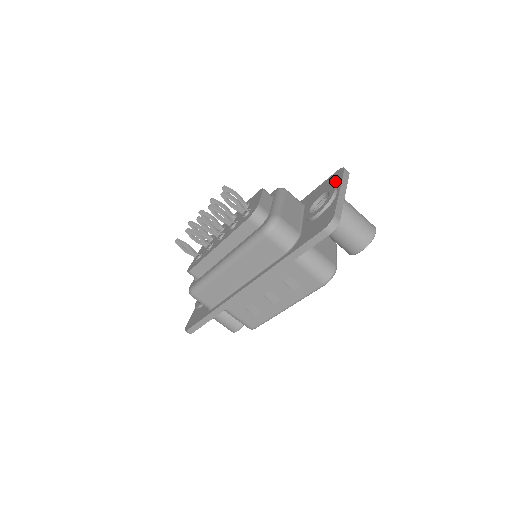
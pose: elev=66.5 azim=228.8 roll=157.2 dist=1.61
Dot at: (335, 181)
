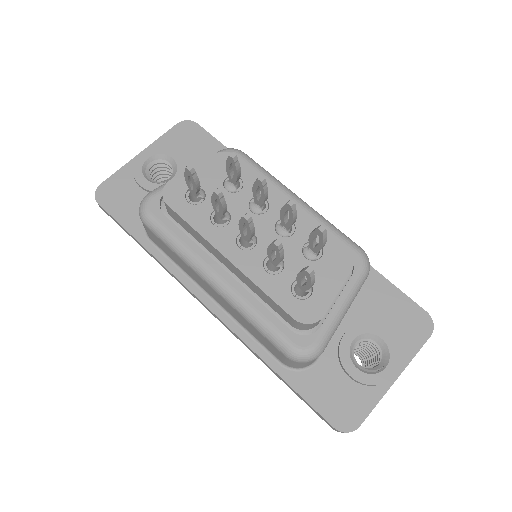
Dot at: (409, 338)
